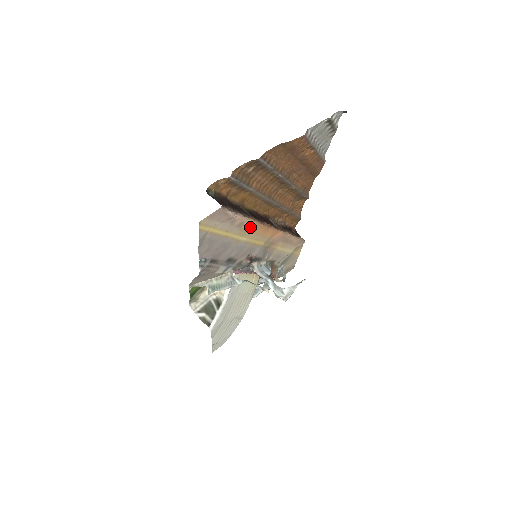
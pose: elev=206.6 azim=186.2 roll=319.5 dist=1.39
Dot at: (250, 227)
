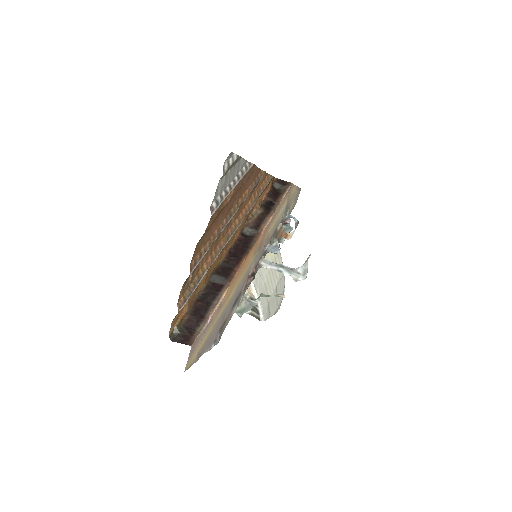
Dot at: (229, 290)
